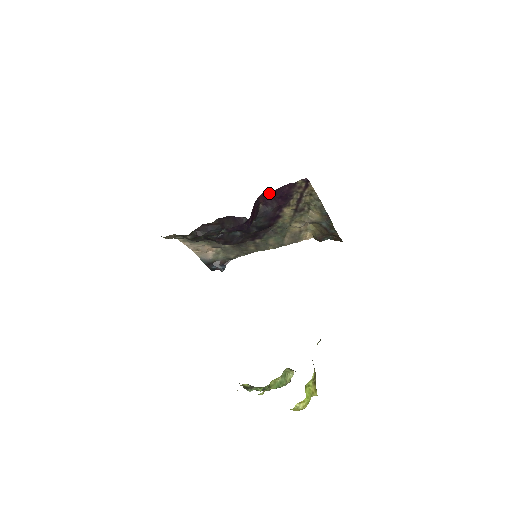
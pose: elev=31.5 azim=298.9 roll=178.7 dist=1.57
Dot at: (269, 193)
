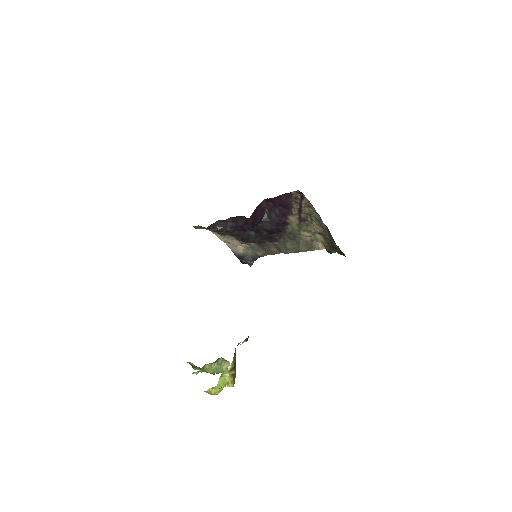
Dot at: (270, 200)
